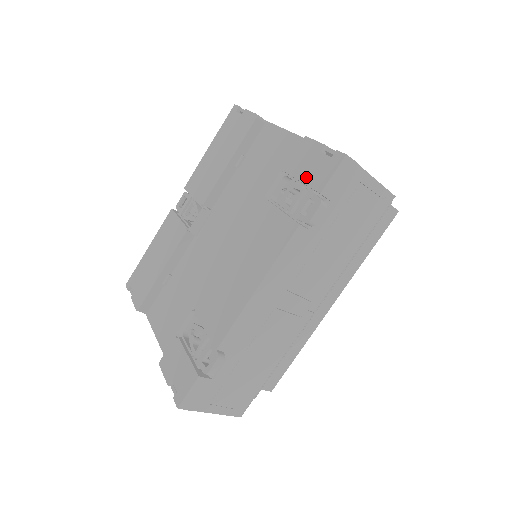
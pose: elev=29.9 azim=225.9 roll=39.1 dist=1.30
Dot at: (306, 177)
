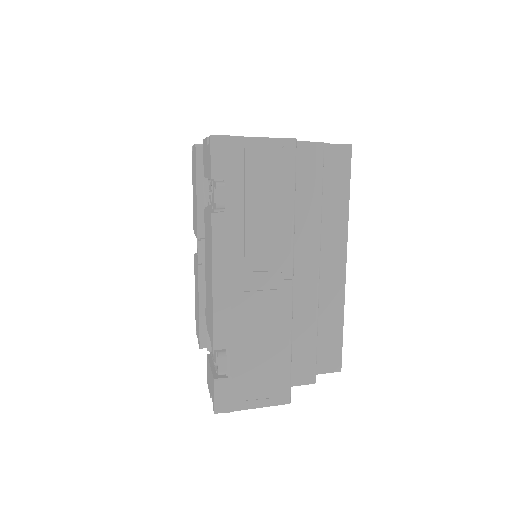
Dot at: (207, 172)
